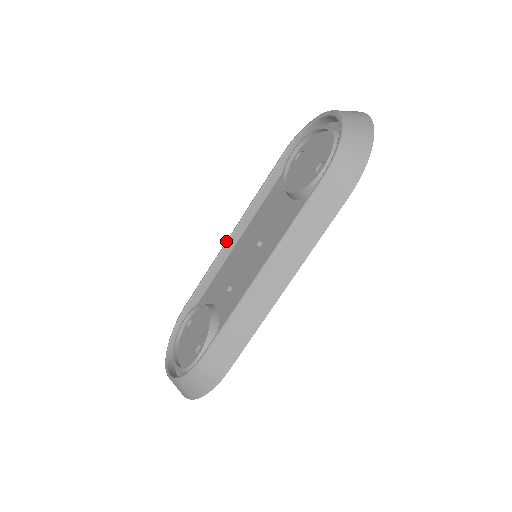
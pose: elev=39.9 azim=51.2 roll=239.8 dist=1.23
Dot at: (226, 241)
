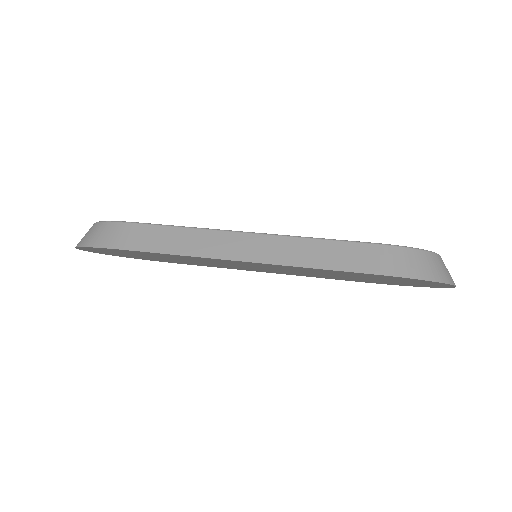
Dot at: occluded
